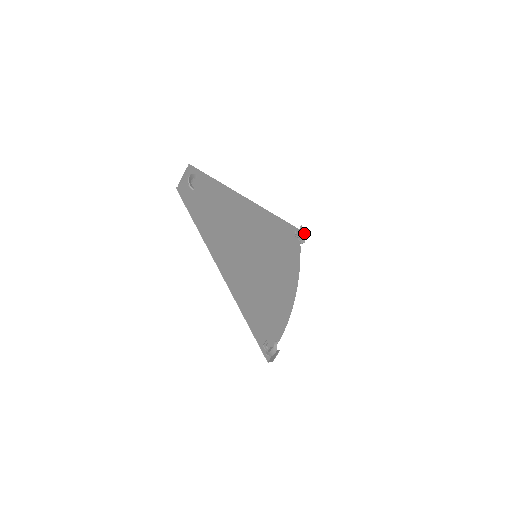
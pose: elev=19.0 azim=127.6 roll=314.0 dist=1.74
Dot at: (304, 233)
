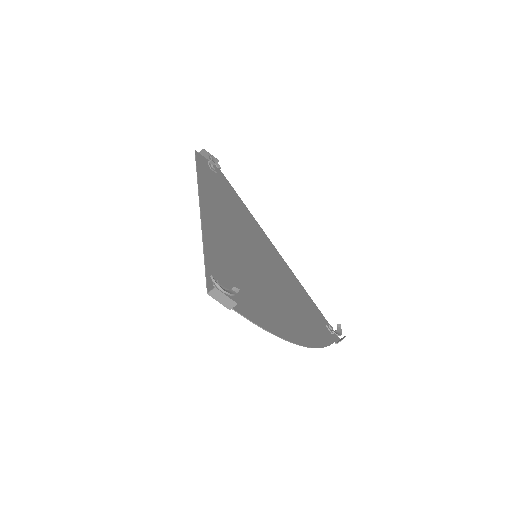
Dot at: (343, 337)
